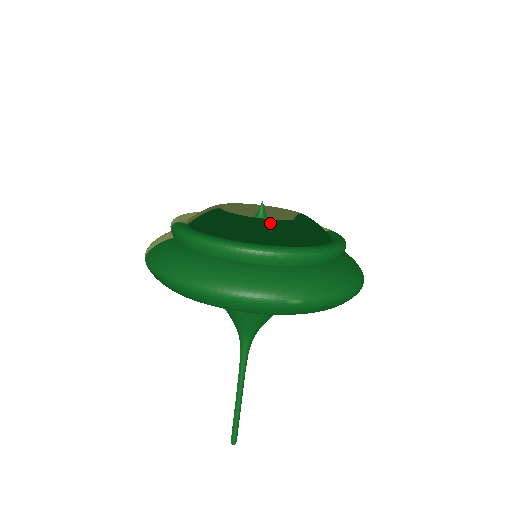
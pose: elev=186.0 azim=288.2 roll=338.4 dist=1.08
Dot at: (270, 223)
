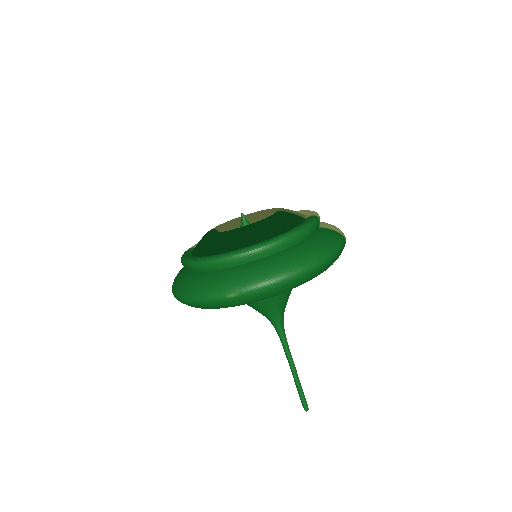
Dot at: (227, 234)
